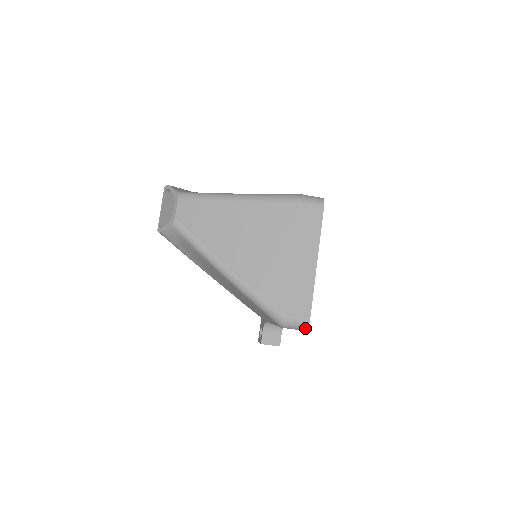
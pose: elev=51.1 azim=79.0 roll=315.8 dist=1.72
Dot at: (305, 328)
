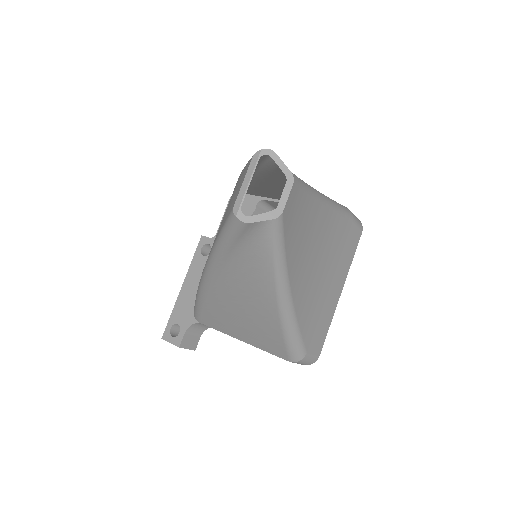
Dot at: (309, 364)
